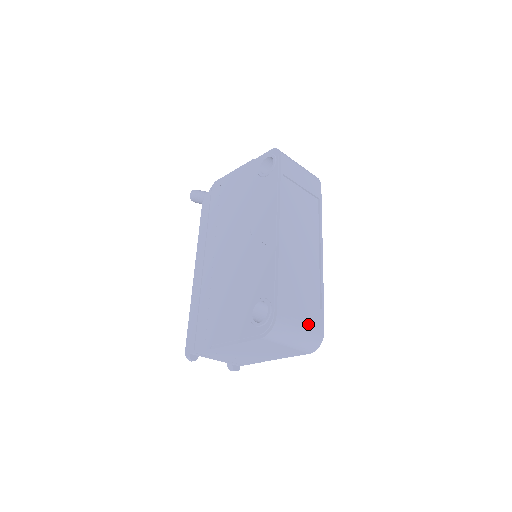
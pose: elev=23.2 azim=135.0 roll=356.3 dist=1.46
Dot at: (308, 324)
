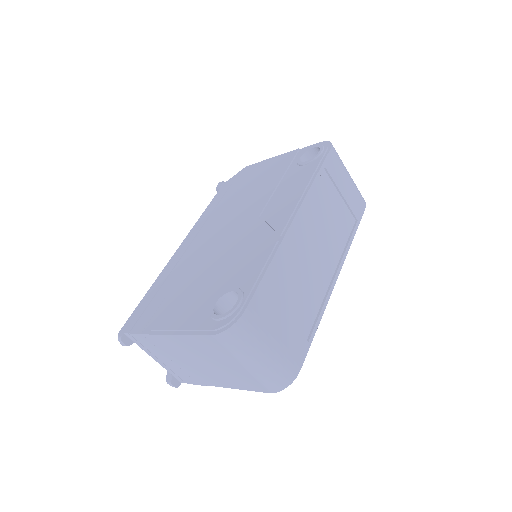
Dot at: (282, 349)
